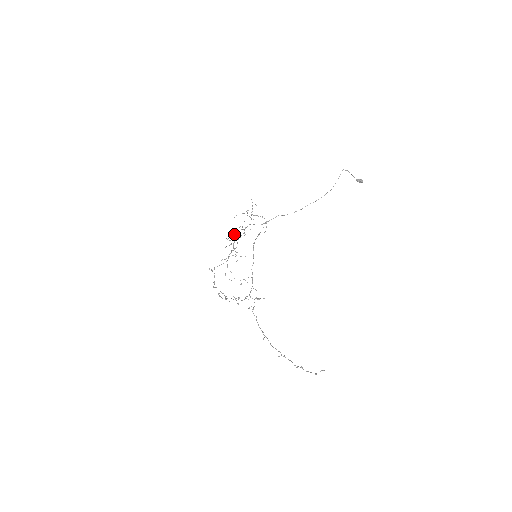
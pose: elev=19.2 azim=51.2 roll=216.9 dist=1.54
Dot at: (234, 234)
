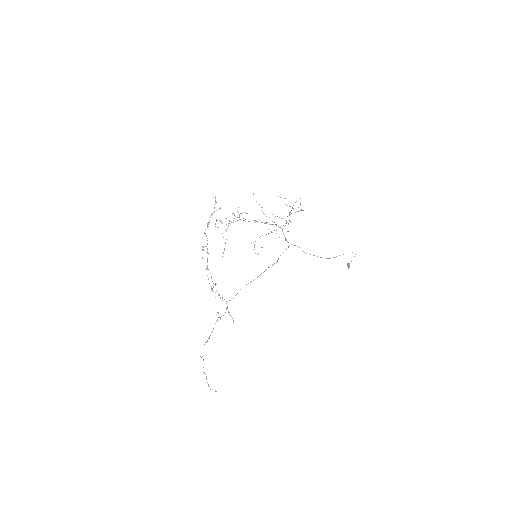
Dot at: (265, 222)
